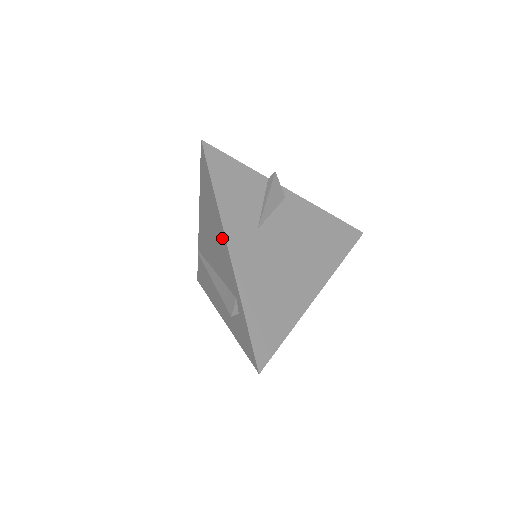
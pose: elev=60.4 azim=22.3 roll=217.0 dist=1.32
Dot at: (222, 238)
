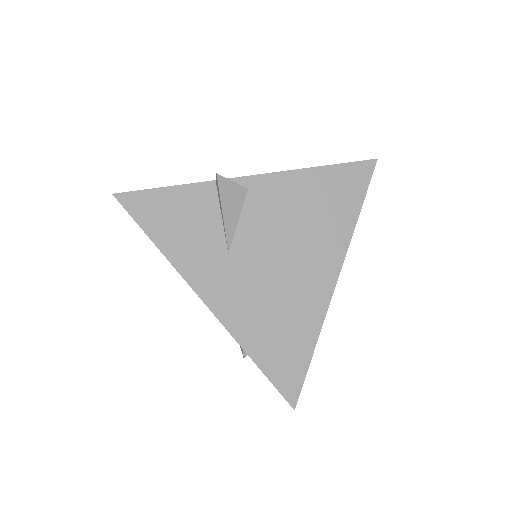
Dot at: occluded
